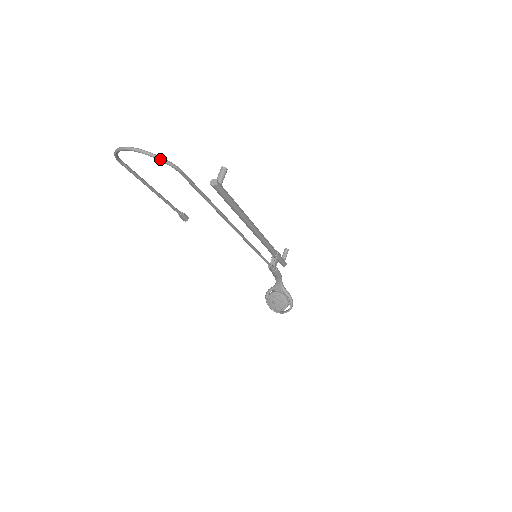
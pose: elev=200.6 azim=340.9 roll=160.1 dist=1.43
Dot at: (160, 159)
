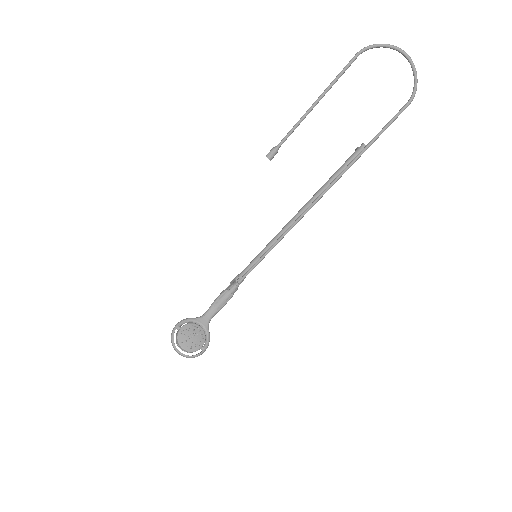
Dot at: (417, 81)
